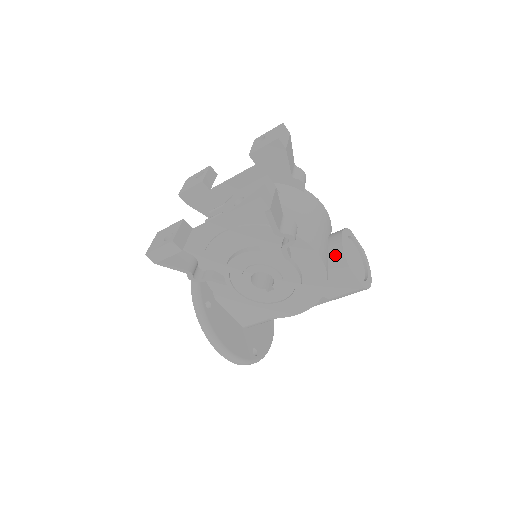
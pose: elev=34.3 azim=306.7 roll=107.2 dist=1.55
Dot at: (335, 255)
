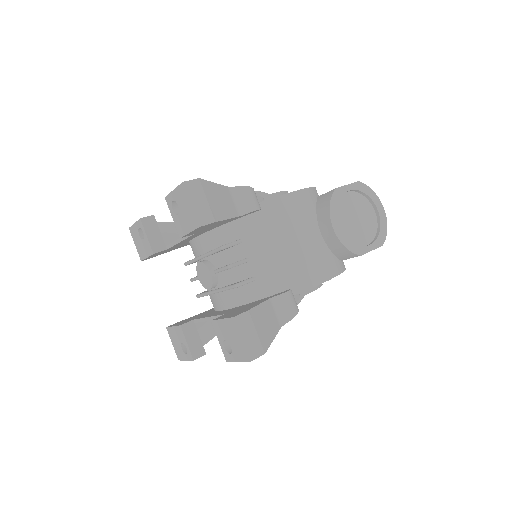
Dot at: (338, 250)
